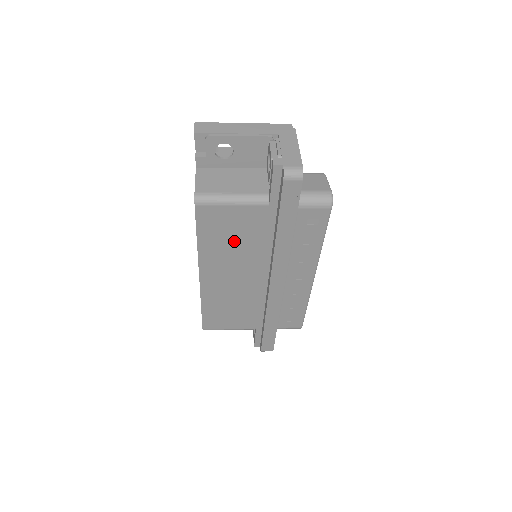
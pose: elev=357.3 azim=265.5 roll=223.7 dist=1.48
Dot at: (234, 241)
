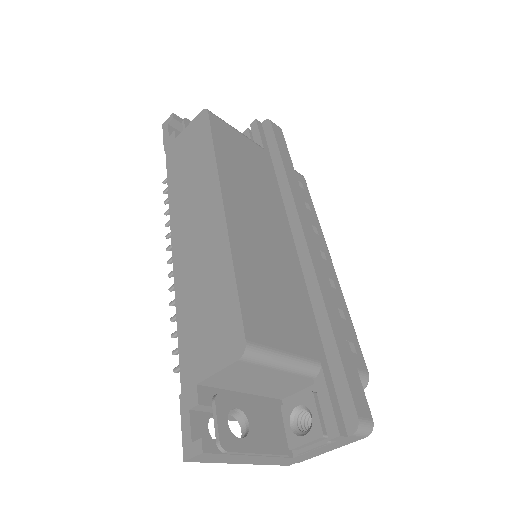
Dot at: (248, 170)
